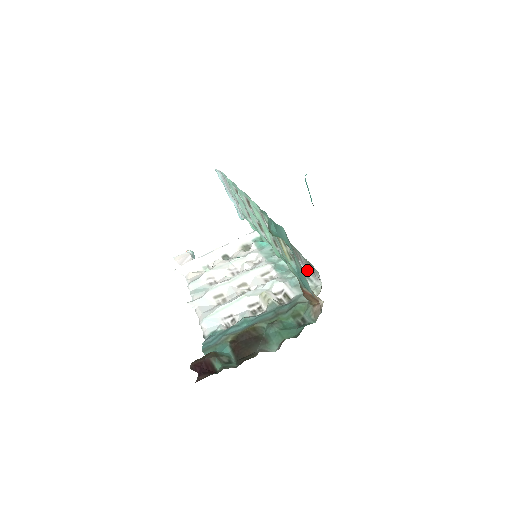
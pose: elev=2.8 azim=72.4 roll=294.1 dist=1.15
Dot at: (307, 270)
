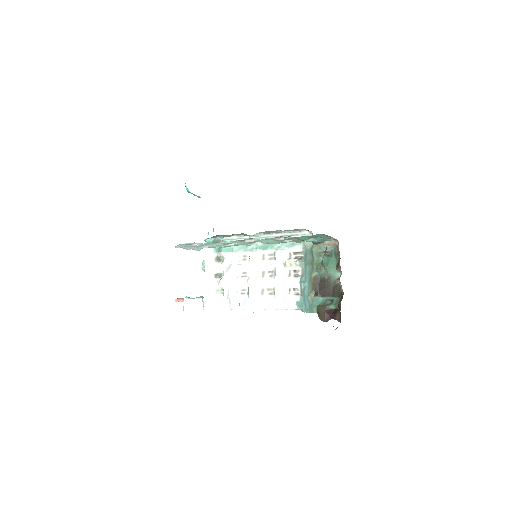
Dot at: (287, 233)
